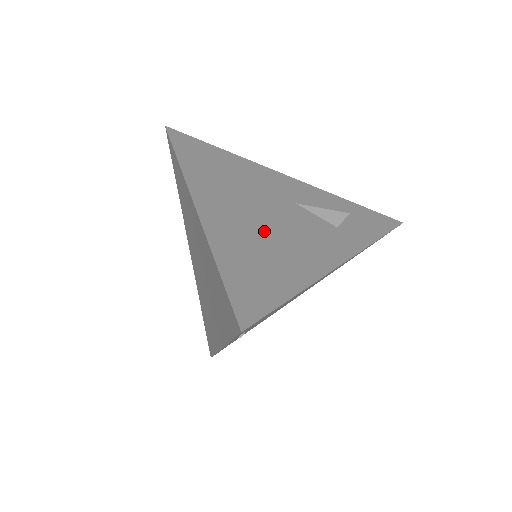
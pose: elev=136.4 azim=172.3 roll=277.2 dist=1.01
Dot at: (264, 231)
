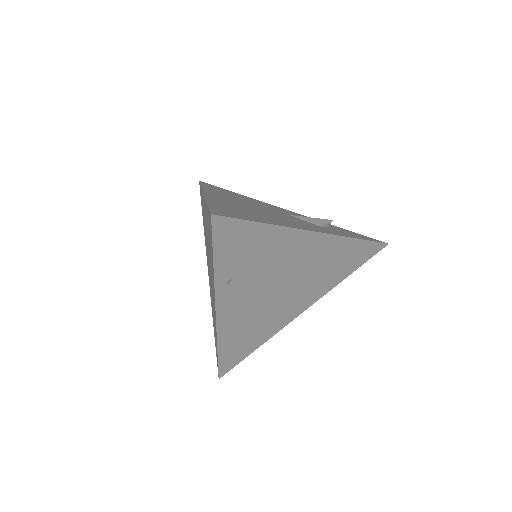
Dot at: (254, 210)
